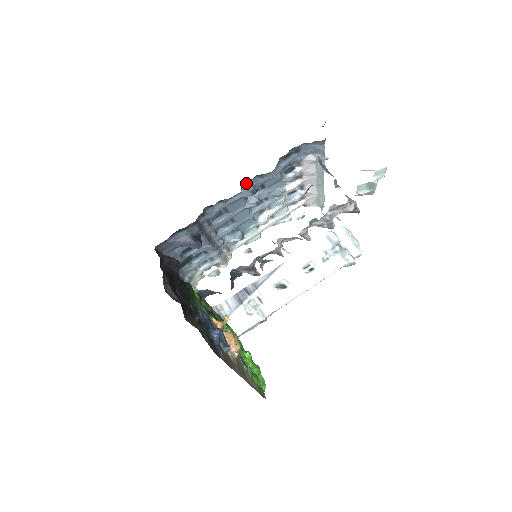
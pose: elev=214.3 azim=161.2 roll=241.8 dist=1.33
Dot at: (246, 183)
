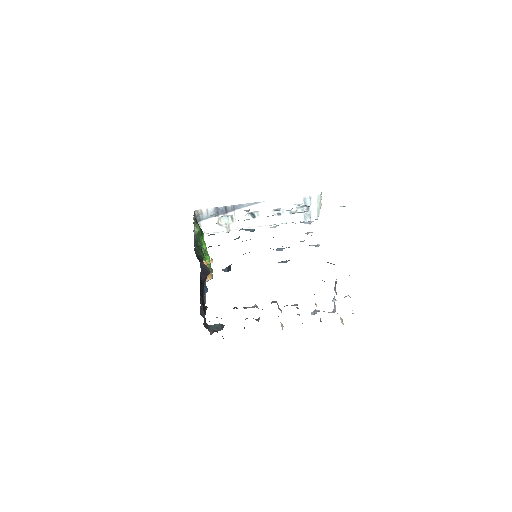
Dot at: (284, 261)
